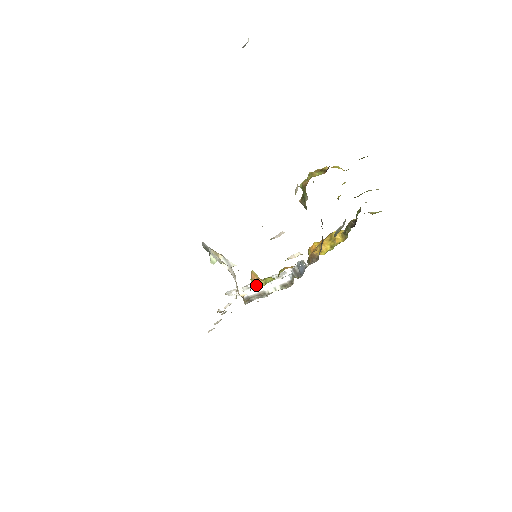
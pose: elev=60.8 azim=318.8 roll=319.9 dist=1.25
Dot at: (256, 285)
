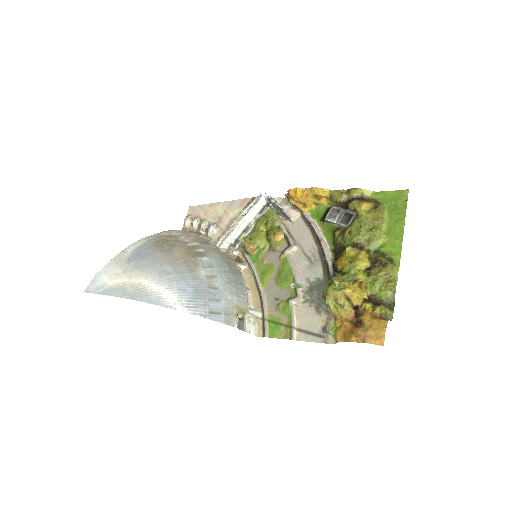
Dot at: (251, 254)
